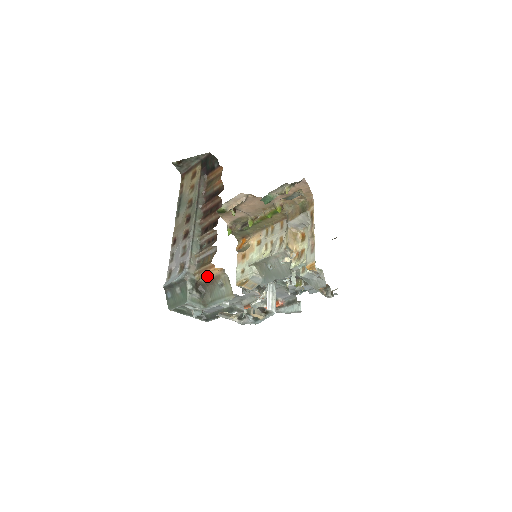
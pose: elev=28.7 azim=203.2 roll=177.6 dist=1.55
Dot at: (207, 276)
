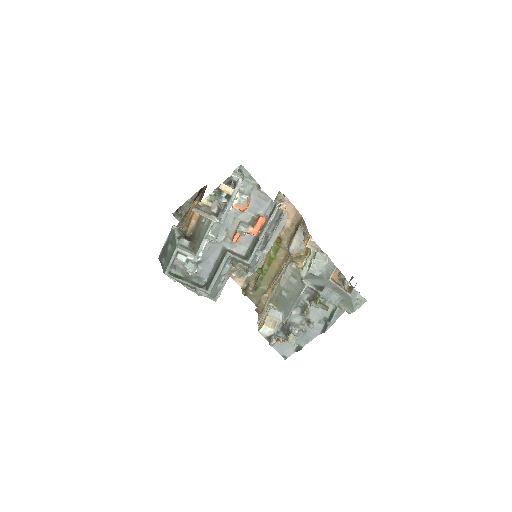
Dot at: (193, 224)
